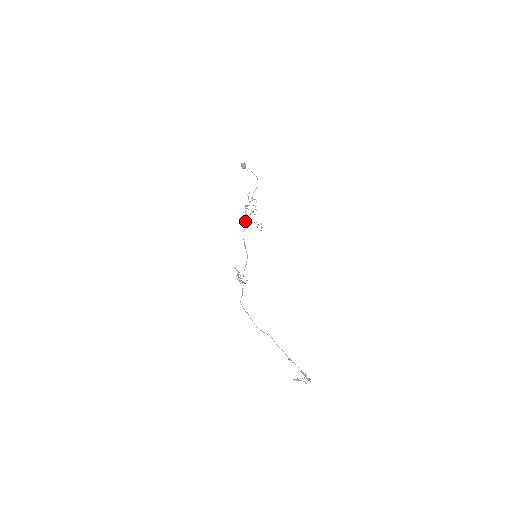
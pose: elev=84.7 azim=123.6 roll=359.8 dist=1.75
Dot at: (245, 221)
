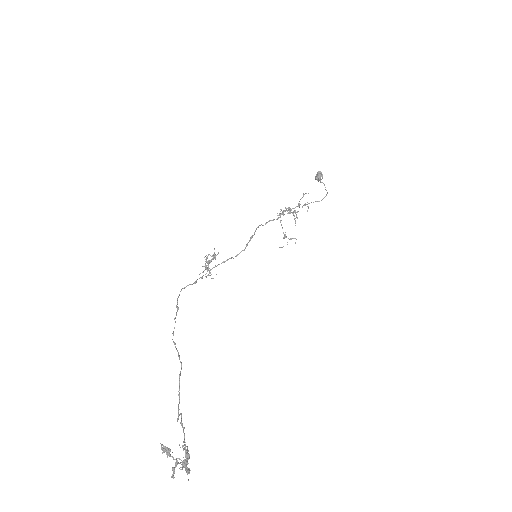
Dot at: occluded
